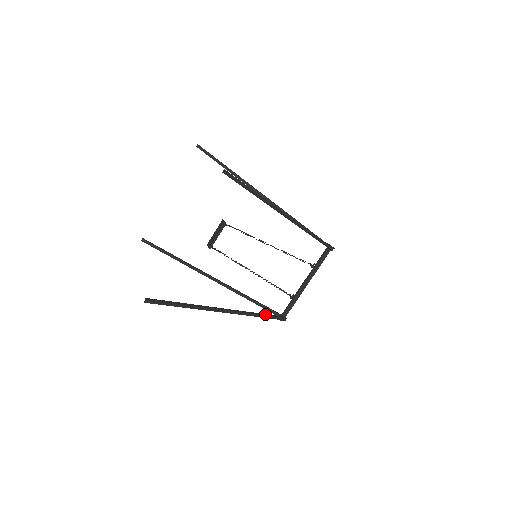
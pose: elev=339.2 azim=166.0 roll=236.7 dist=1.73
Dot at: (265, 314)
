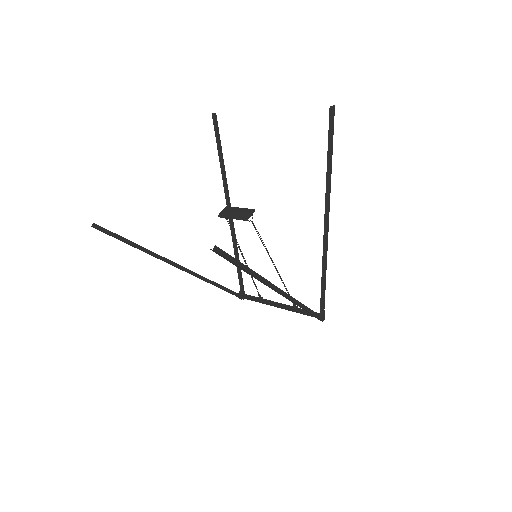
Dot at: (224, 287)
